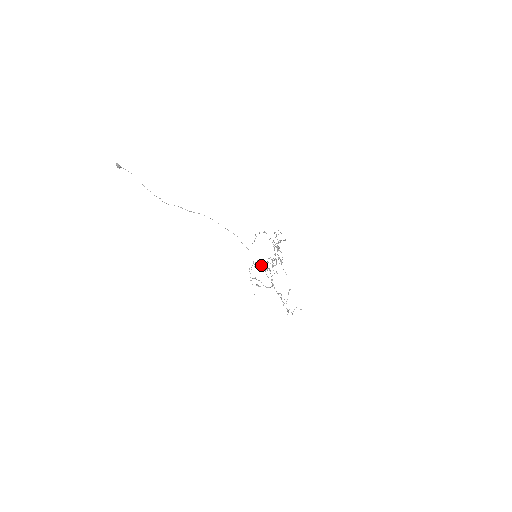
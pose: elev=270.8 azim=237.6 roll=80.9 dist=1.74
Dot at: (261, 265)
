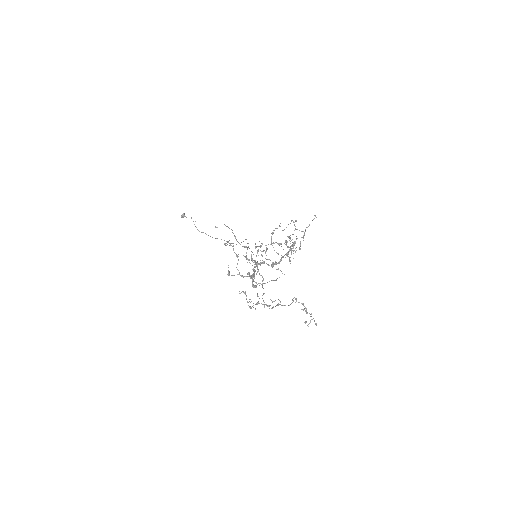
Dot at: occluded
